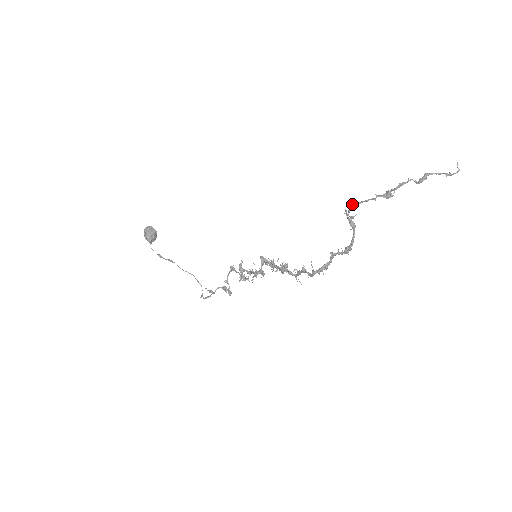
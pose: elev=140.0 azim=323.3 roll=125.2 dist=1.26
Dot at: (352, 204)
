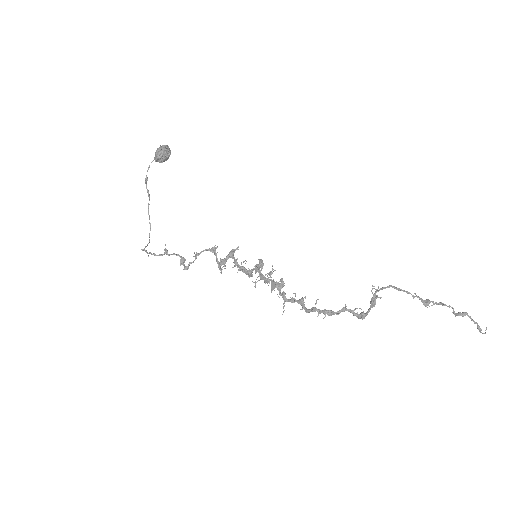
Dot at: (391, 285)
